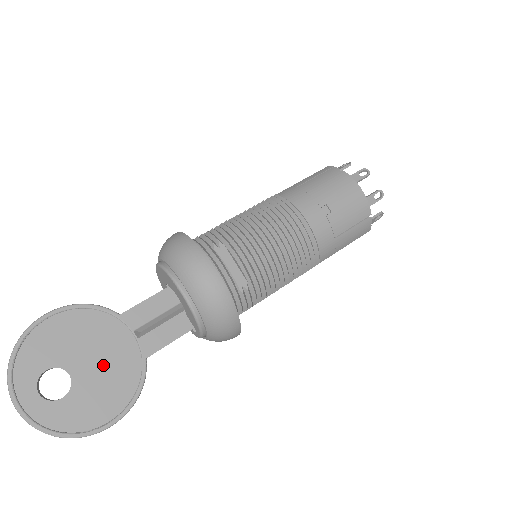
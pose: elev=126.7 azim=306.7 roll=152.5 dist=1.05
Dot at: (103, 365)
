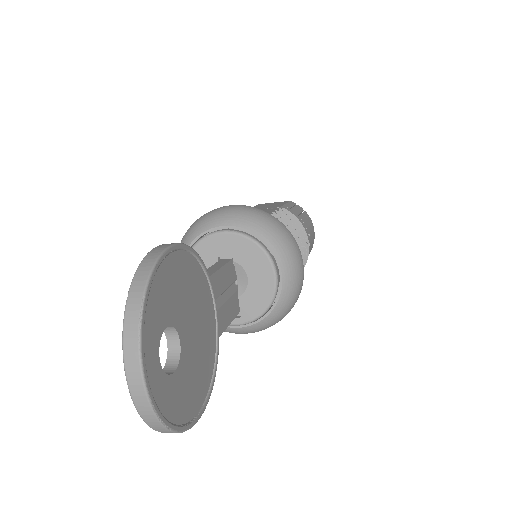
Dot at: (198, 335)
